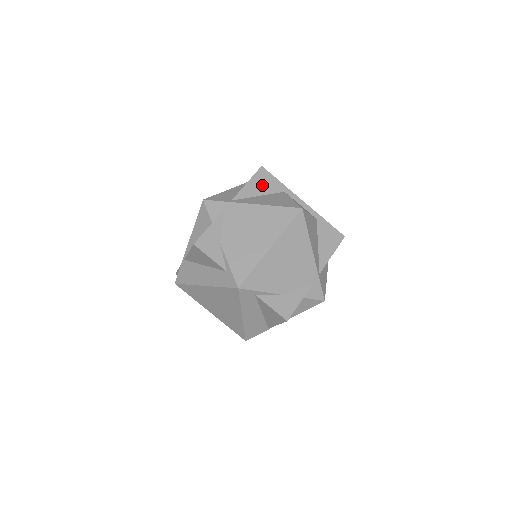
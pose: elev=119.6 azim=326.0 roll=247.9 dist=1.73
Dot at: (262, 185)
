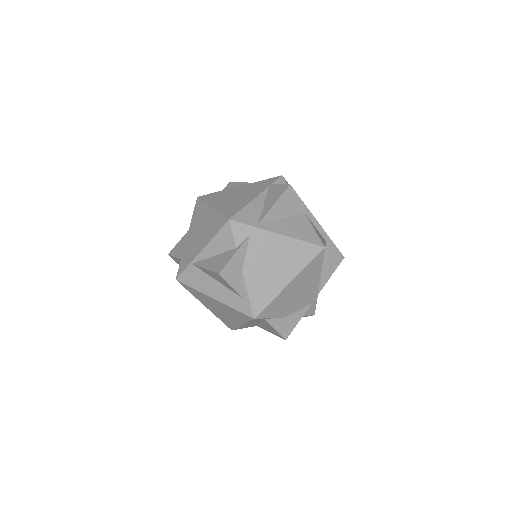
Dot at: (287, 206)
